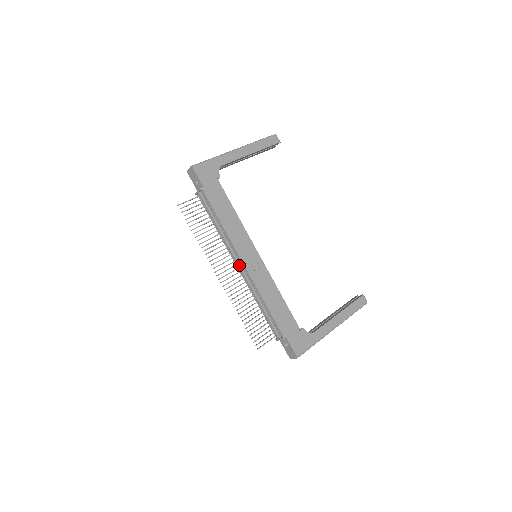
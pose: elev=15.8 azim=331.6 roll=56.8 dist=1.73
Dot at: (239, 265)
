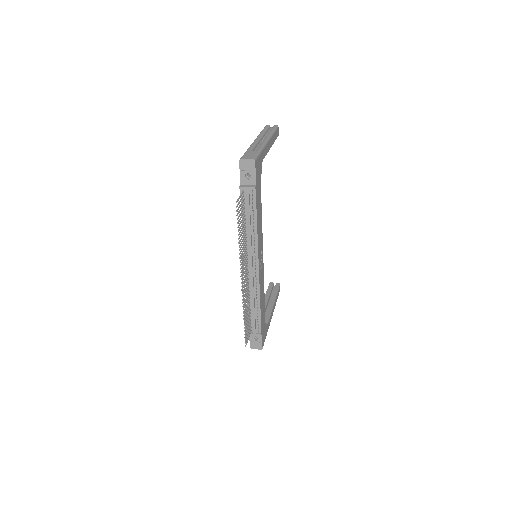
Dot at: (253, 268)
